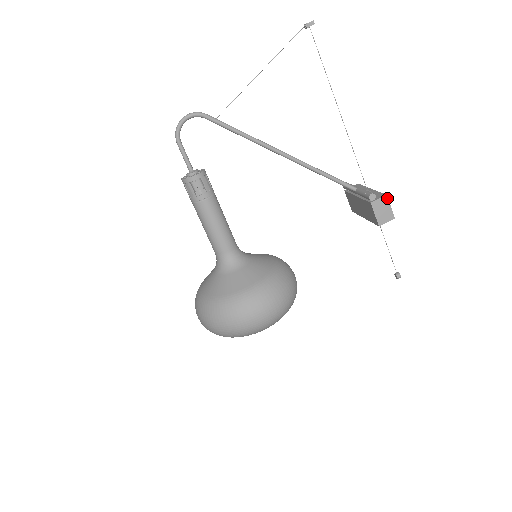
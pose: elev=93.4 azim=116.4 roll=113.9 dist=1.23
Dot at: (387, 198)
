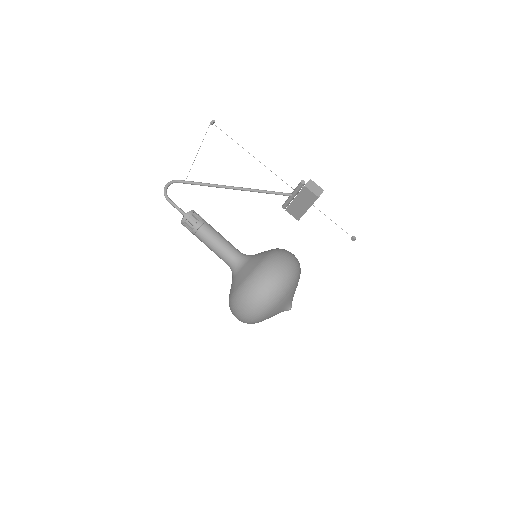
Dot at: (312, 181)
